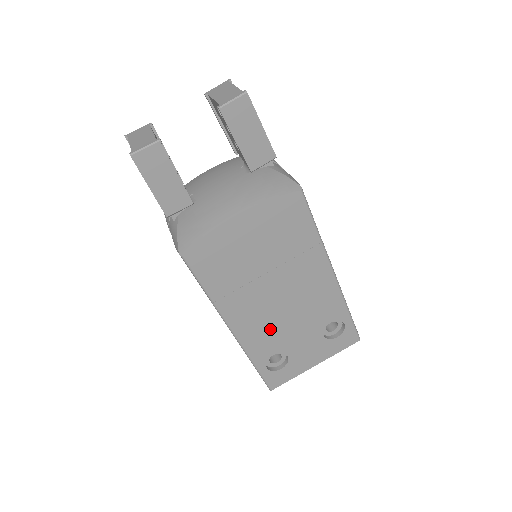
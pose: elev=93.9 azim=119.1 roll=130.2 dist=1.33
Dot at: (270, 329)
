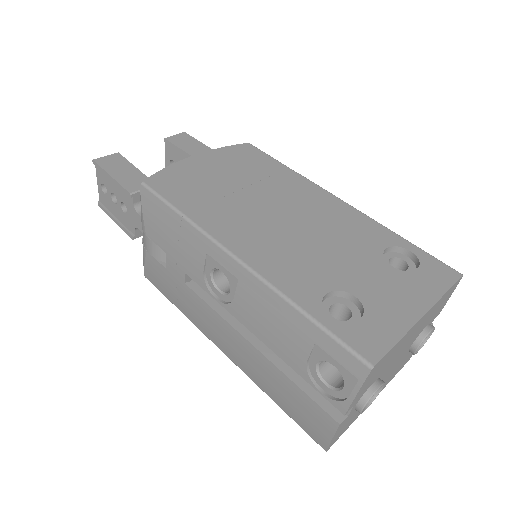
Dot at: (295, 255)
